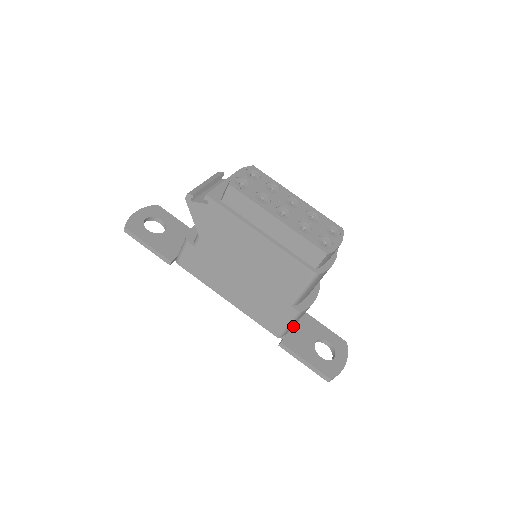
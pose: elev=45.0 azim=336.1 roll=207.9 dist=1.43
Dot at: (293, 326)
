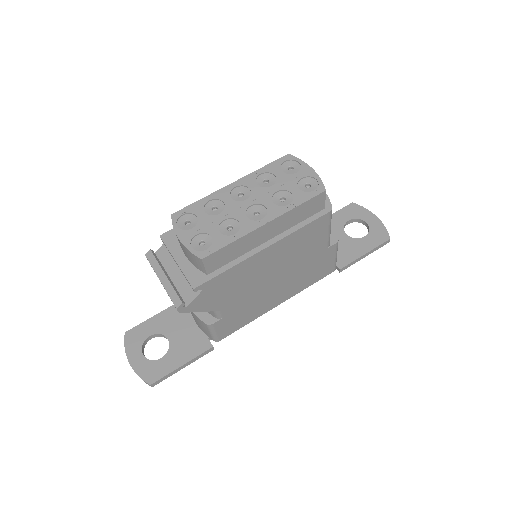
Dot at: occluded
